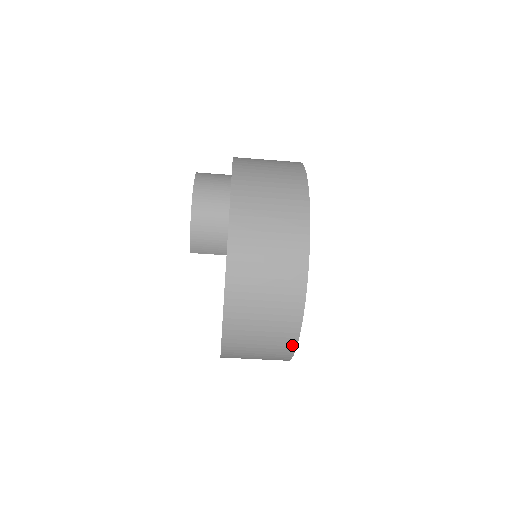
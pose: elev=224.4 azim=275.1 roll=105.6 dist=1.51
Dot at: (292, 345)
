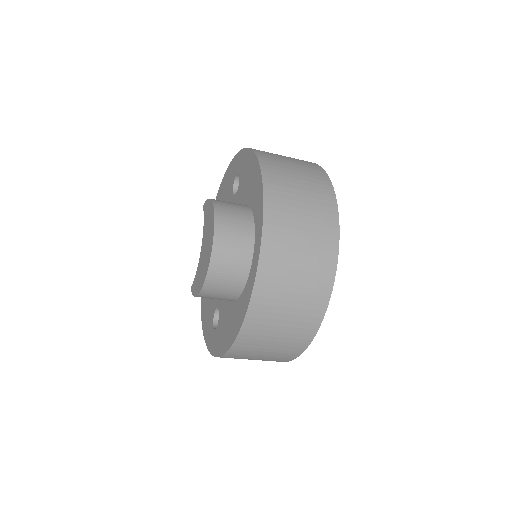
Dot at: occluded
